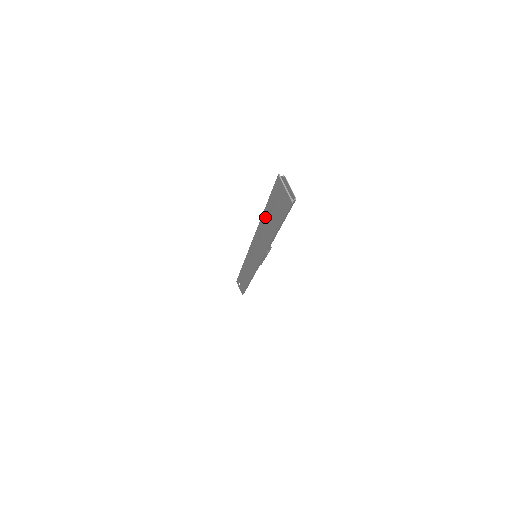
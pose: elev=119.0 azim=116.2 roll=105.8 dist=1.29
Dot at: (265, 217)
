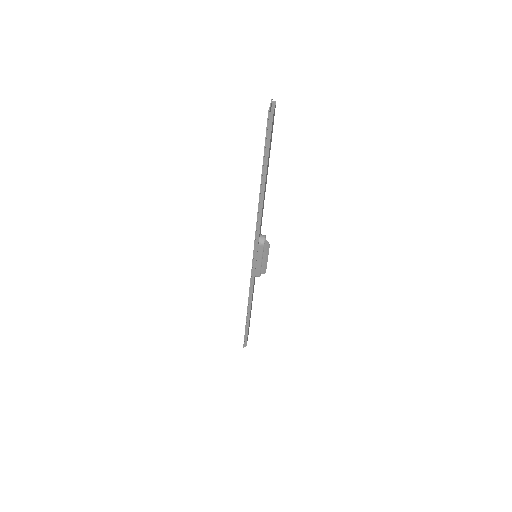
Dot at: occluded
